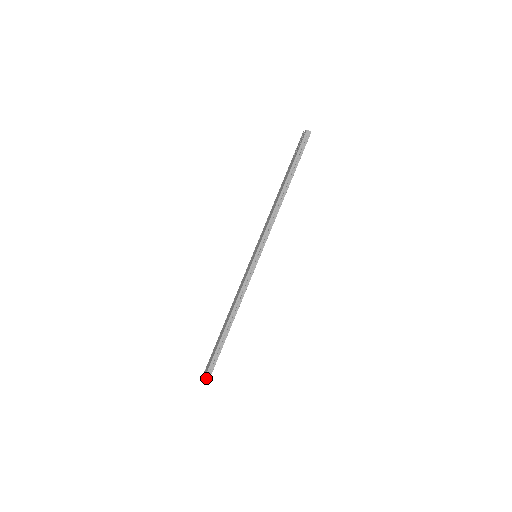
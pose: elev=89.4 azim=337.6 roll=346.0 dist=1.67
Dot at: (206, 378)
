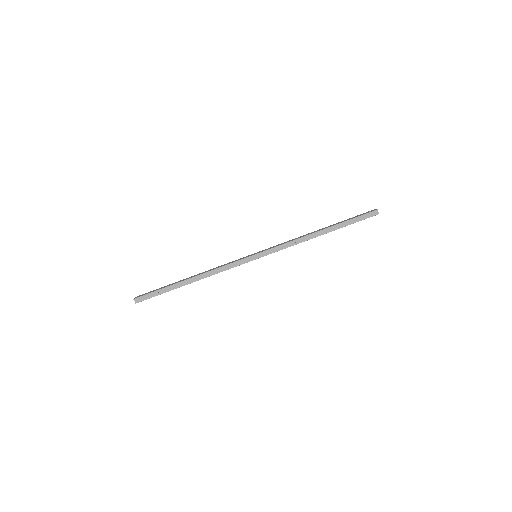
Dot at: (134, 300)
